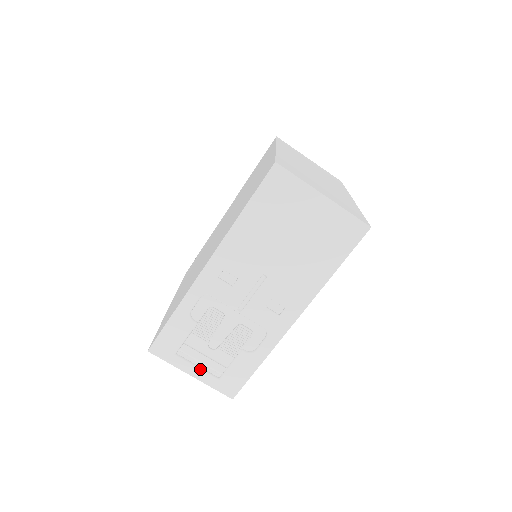
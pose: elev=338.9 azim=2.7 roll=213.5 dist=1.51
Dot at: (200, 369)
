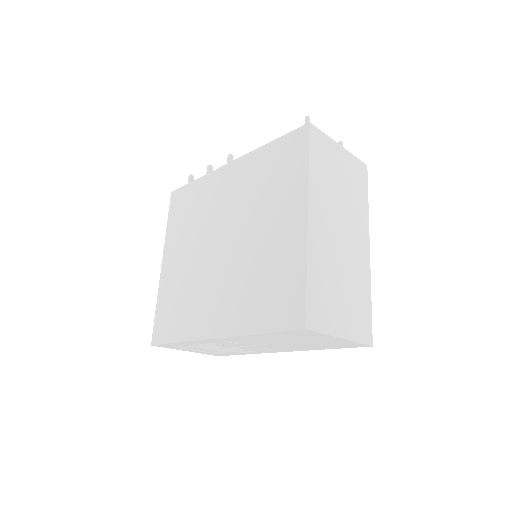
Dot at: (195, 351)
